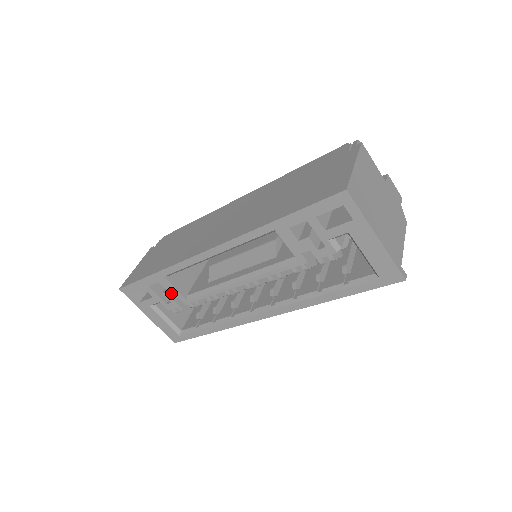
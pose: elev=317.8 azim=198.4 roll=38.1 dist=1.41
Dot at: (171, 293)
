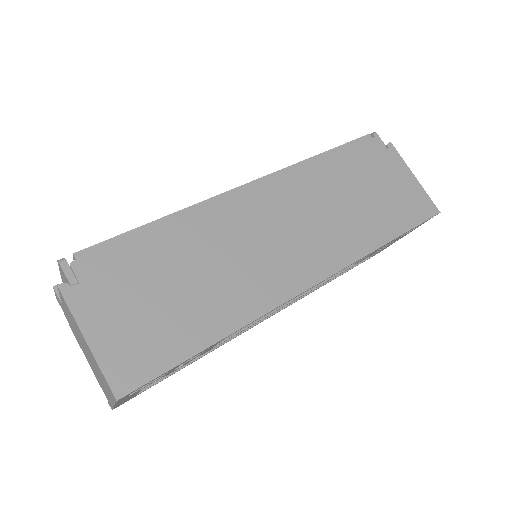
Dot at: (202, 353)
